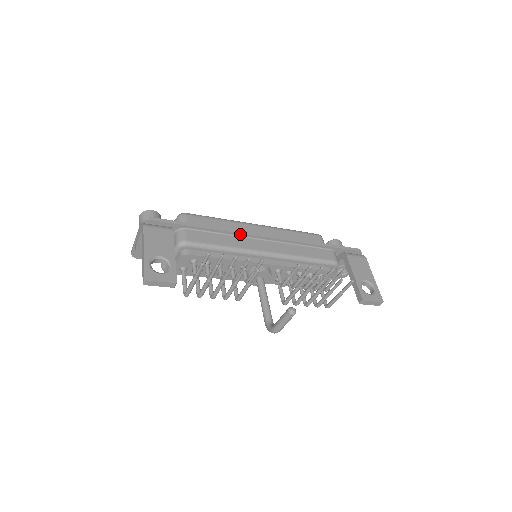
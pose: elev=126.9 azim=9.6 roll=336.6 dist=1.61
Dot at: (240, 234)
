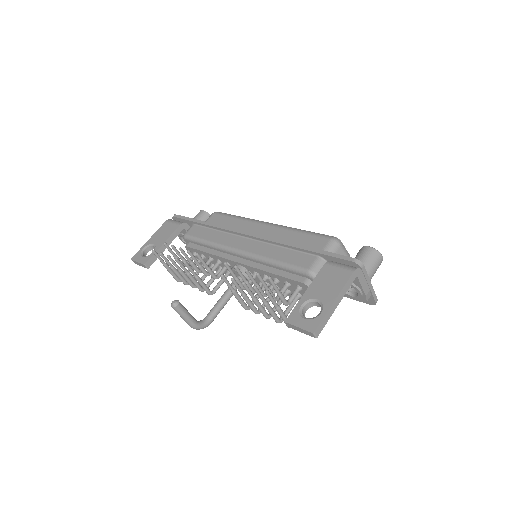
Dot at: (227, 231)
